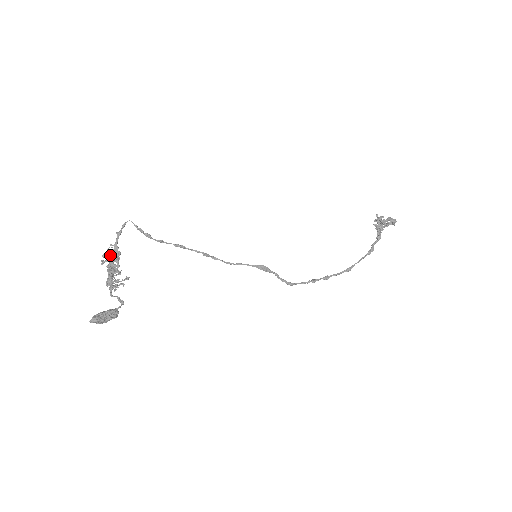
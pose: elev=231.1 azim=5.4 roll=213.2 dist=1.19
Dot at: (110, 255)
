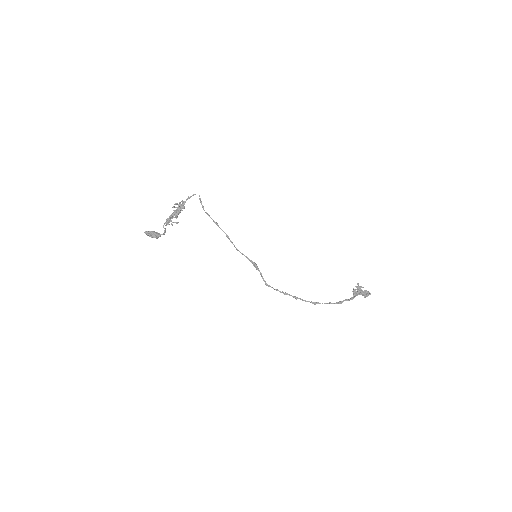
Dot at: (178, 206)
